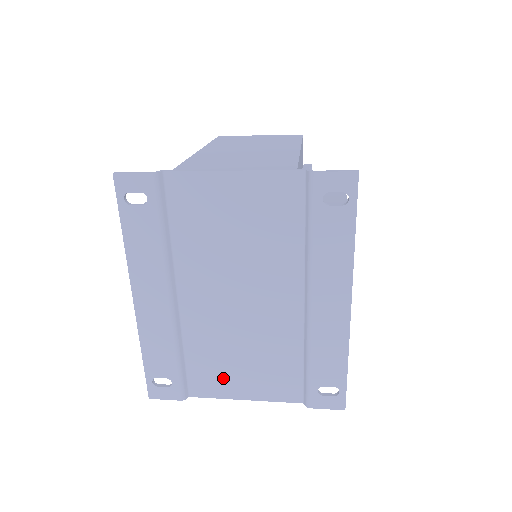
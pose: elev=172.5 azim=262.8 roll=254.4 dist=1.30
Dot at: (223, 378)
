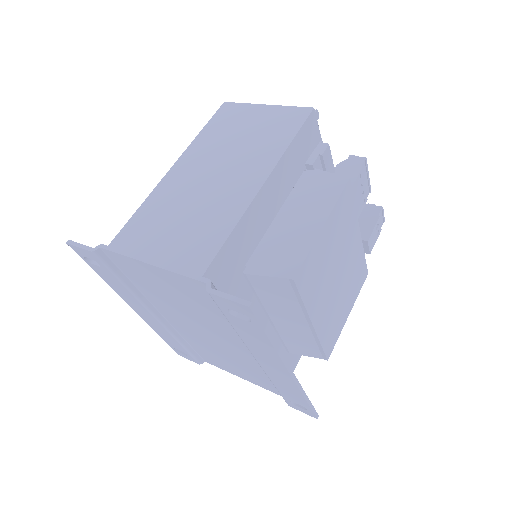
Dot at: (222, 364)
